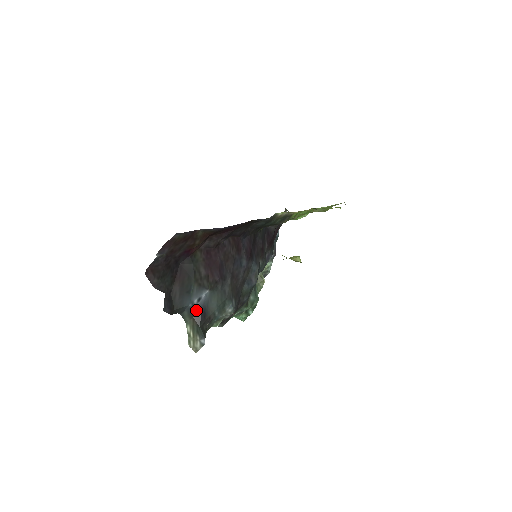
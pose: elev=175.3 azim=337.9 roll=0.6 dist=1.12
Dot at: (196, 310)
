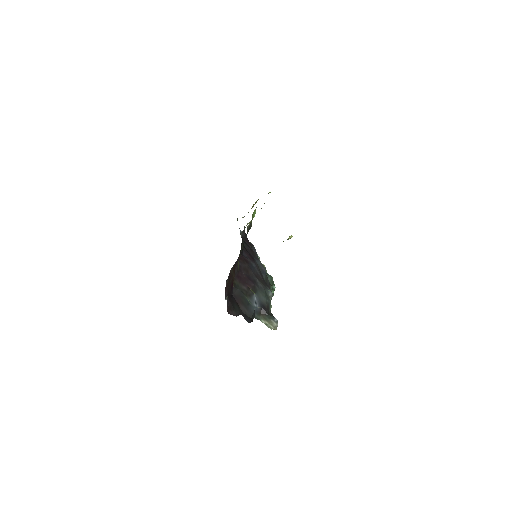
Dot at: (259, 309)
